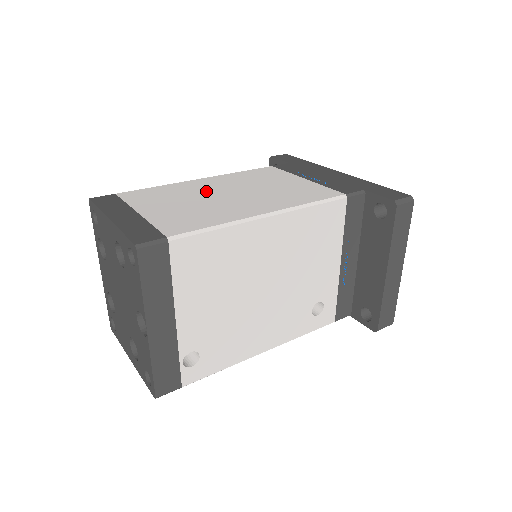
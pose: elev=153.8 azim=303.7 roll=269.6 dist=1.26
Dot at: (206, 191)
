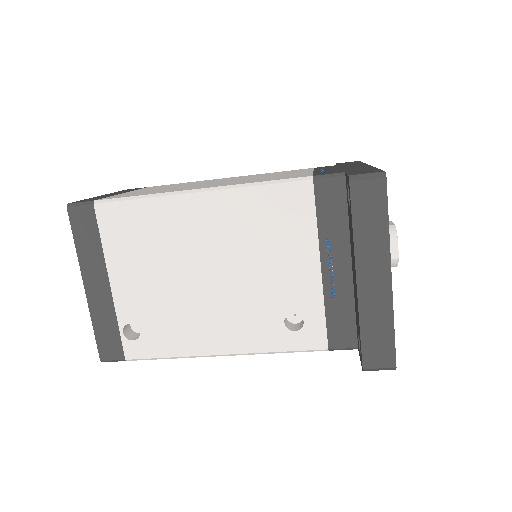
Dot at: (204, 182)
